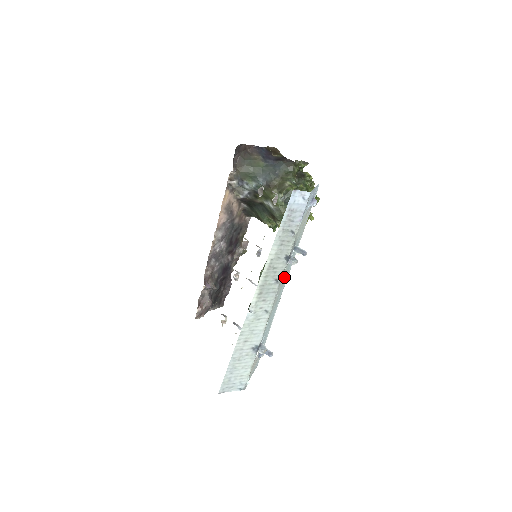
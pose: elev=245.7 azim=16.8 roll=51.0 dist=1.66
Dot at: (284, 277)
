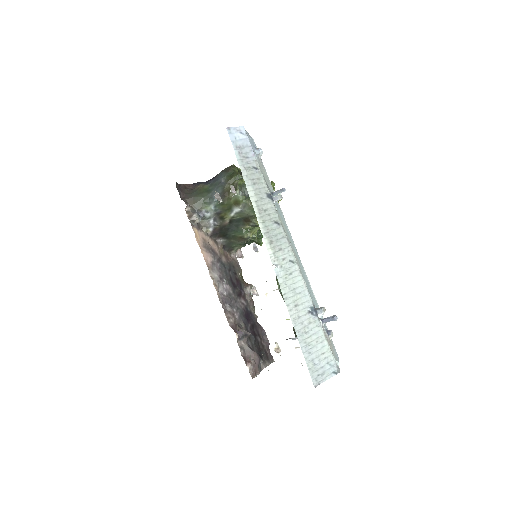
Dot at: occluded
